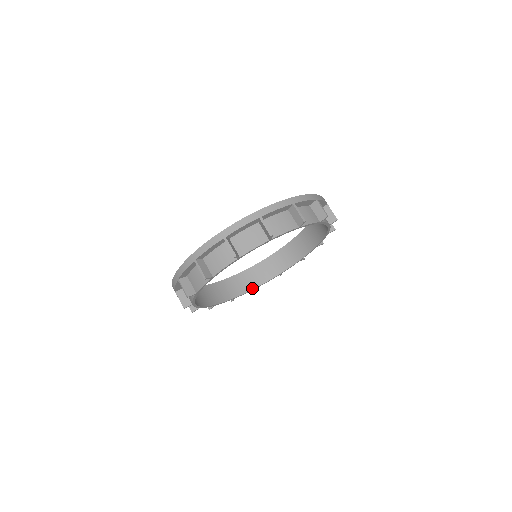
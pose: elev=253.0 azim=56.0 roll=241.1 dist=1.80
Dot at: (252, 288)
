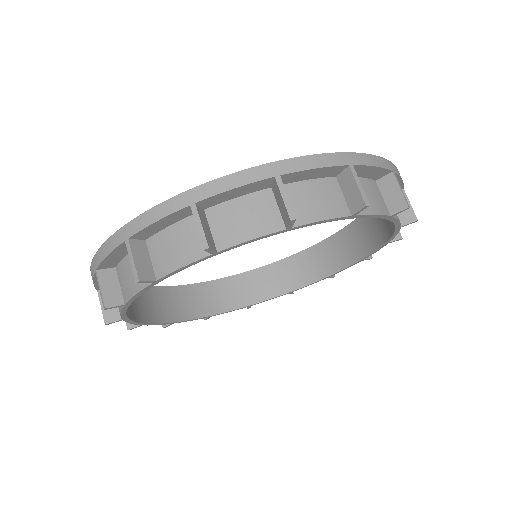
Dot at: (203, 315)
